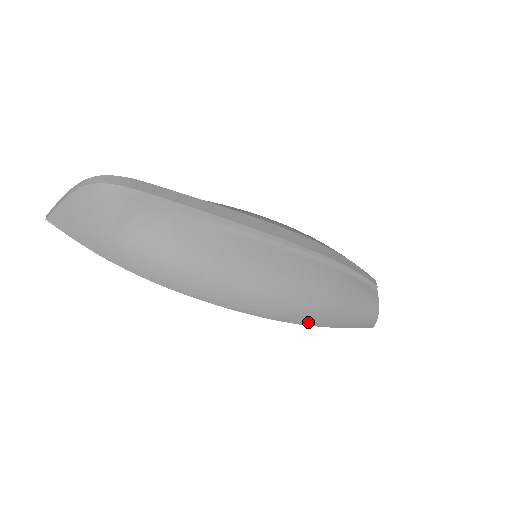
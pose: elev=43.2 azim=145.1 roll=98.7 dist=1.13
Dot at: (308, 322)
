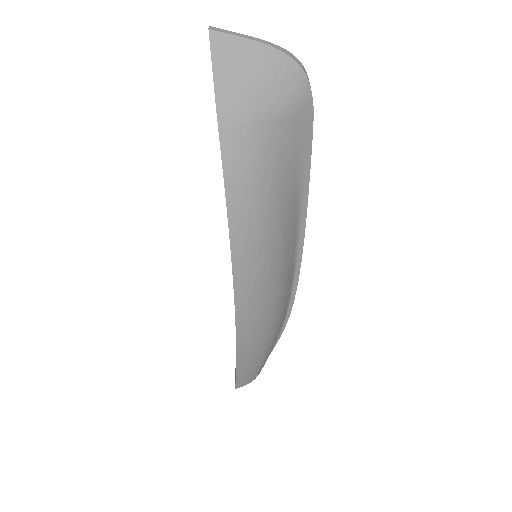
Dot at: (241, 349)
